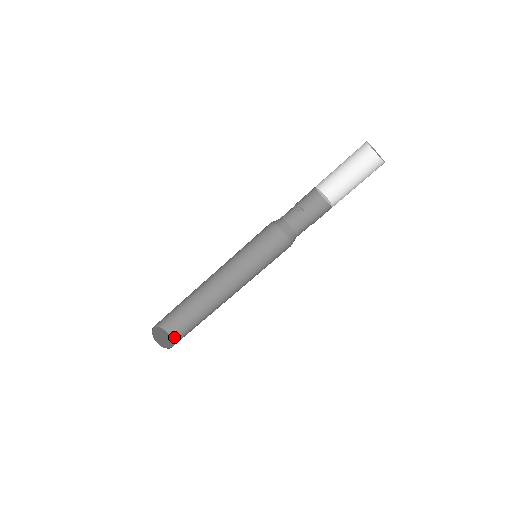
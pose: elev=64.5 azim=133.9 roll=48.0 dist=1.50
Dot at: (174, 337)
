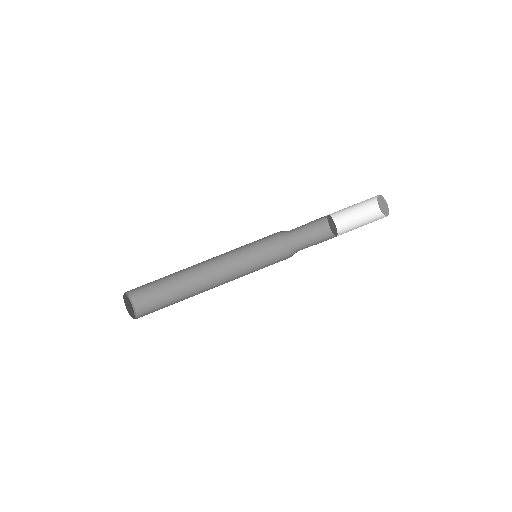
Dot at: (137, 307)
